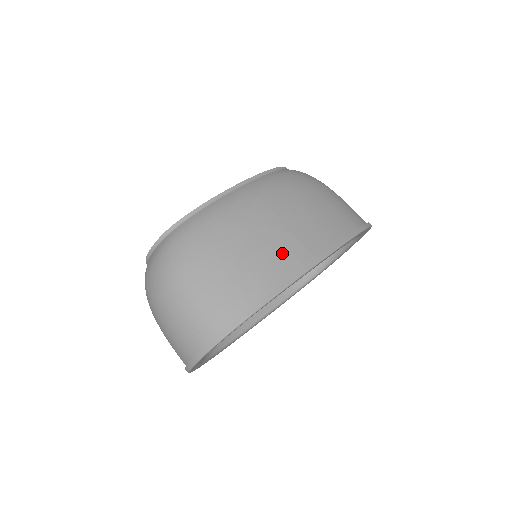
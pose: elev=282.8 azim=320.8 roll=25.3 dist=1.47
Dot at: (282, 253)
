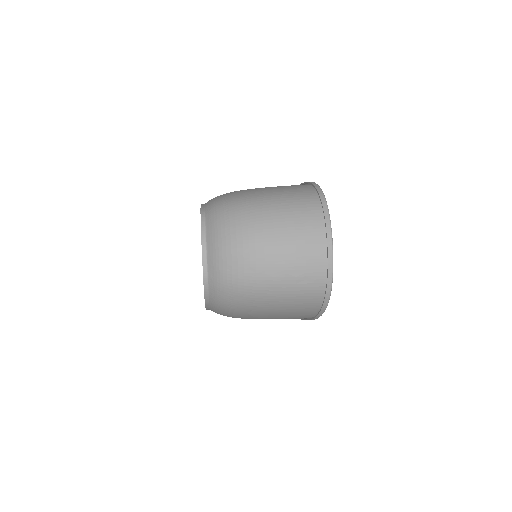
Dot at: occluded
